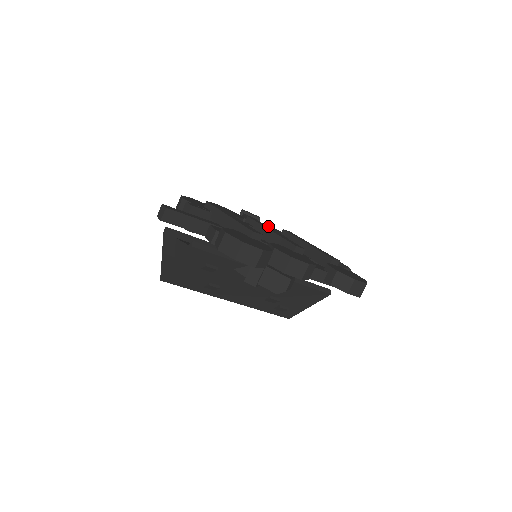
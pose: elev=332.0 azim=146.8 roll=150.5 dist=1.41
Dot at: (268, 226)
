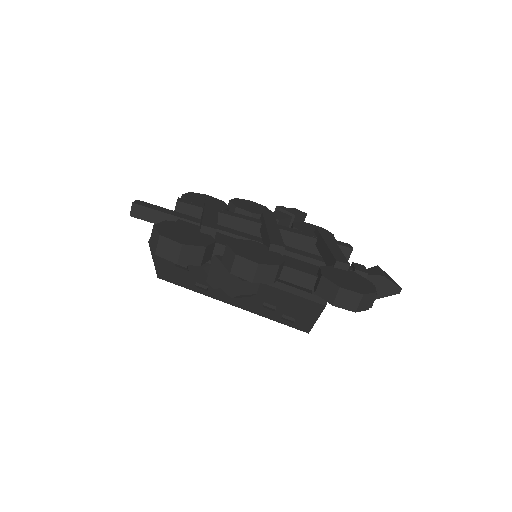
Dot at: (308, 224)
